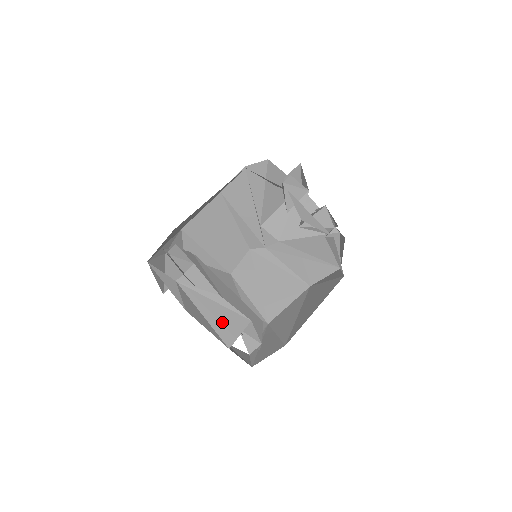
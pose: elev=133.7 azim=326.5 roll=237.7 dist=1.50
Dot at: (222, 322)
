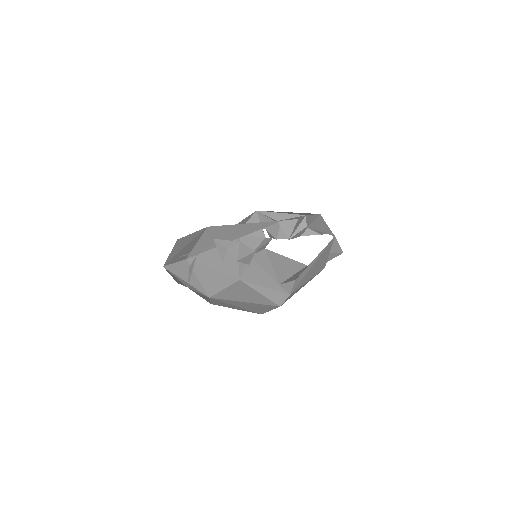
Dot at: occluded
